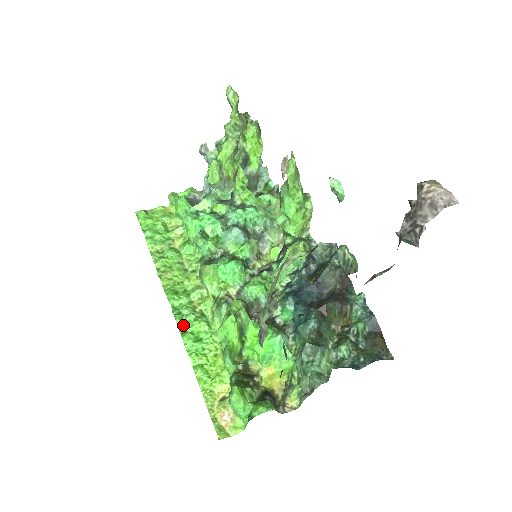
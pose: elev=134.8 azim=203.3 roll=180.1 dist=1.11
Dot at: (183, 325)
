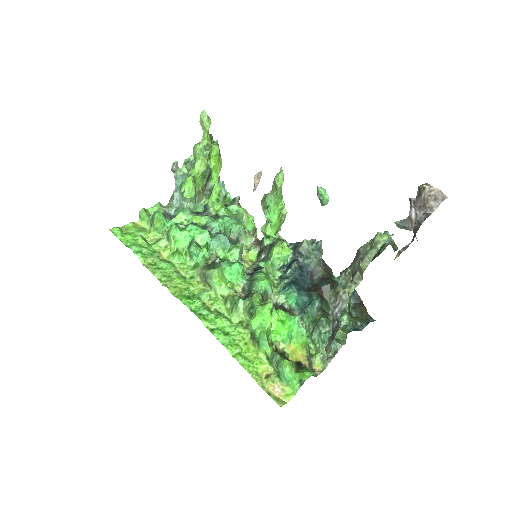
Dot at: (209, 323)
